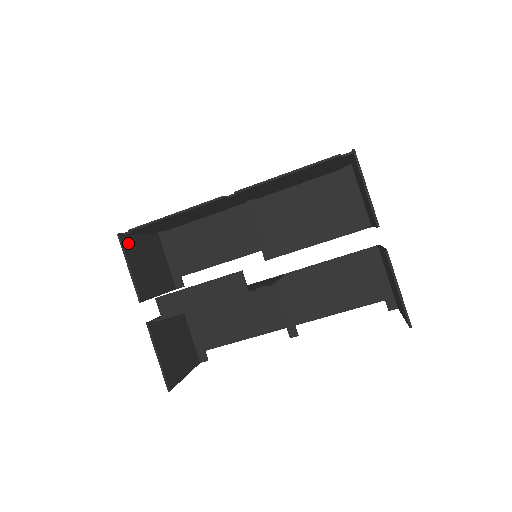
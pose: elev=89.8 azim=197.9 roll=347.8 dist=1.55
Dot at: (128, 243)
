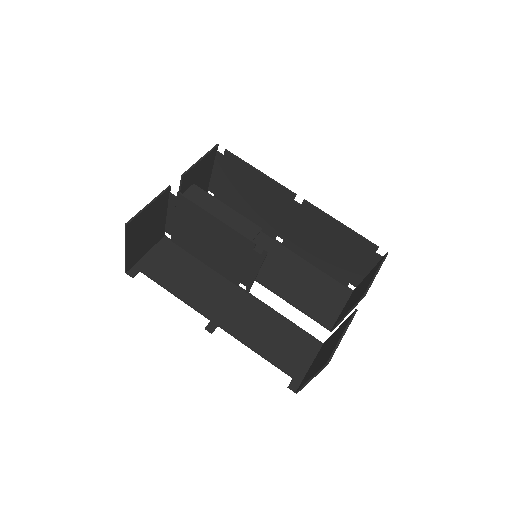
Dot at: (212, 156)
